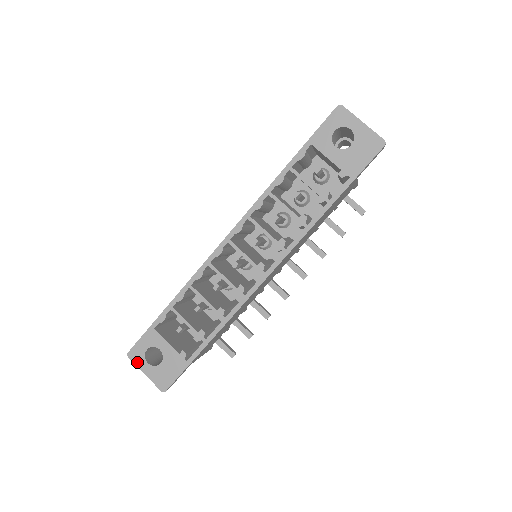
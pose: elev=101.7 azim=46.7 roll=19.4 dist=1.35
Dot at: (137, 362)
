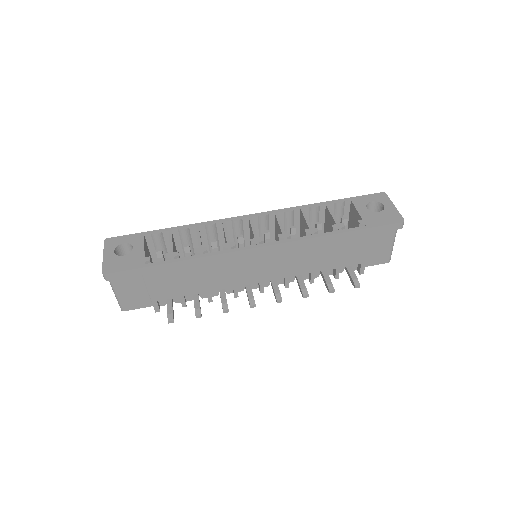
Dot at: (107, 246)
